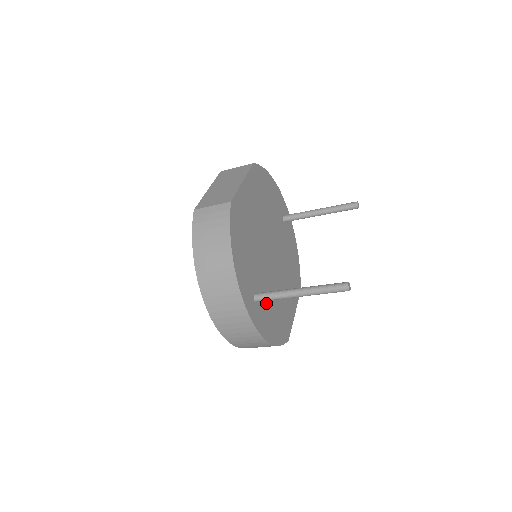
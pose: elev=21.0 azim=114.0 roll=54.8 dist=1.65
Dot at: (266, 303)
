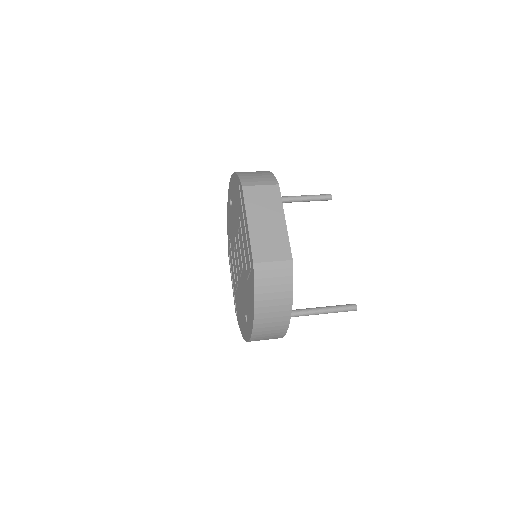
Dot at: occluded
